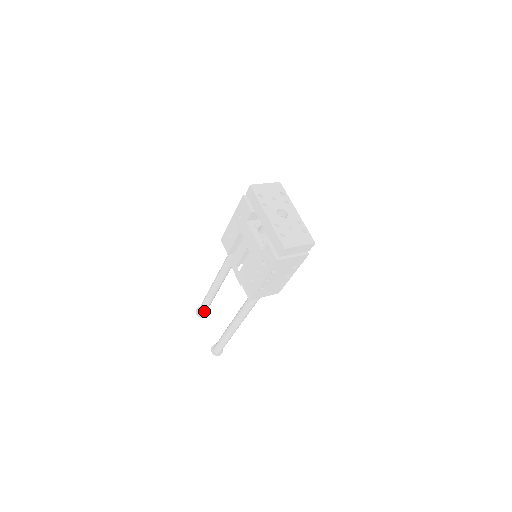
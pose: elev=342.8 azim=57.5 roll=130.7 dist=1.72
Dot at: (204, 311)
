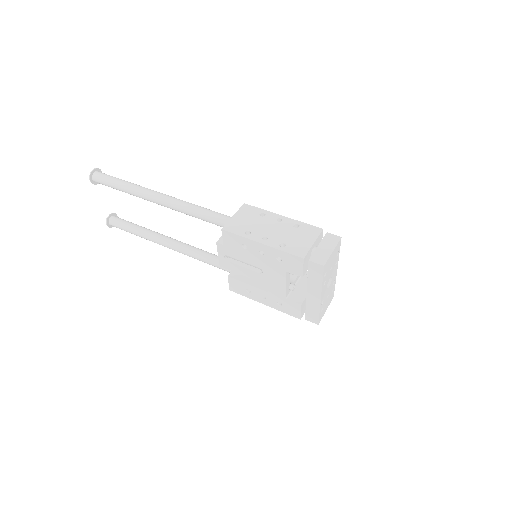
Dot at: occluded
